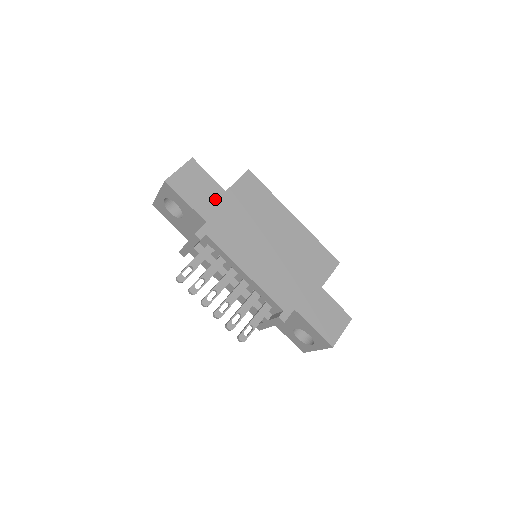
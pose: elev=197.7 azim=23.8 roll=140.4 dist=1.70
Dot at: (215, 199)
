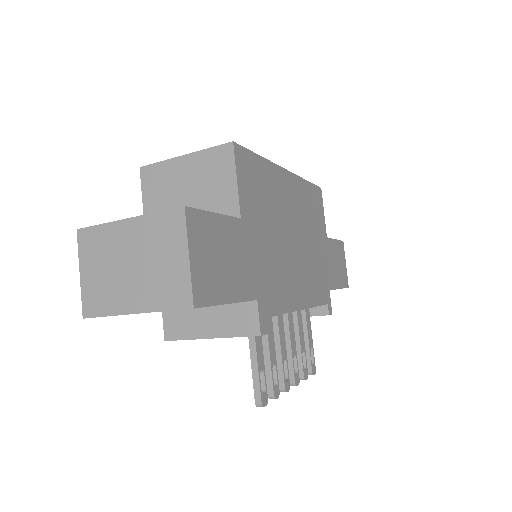
Dot at: (242, 249)
